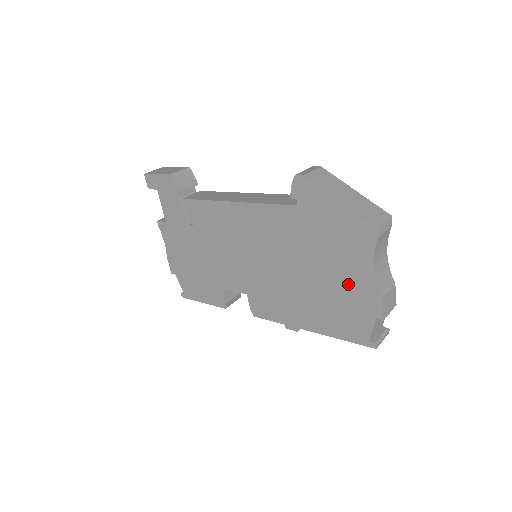
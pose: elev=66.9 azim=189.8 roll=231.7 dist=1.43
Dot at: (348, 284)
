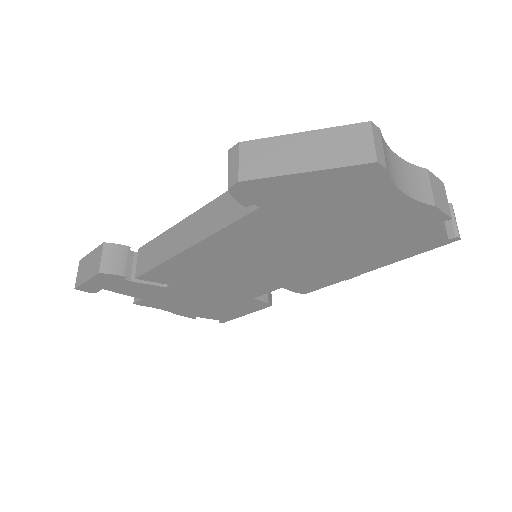
Dot at: (384, 221)
